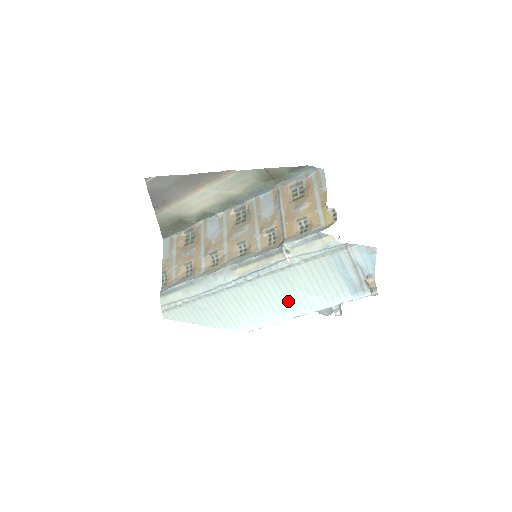
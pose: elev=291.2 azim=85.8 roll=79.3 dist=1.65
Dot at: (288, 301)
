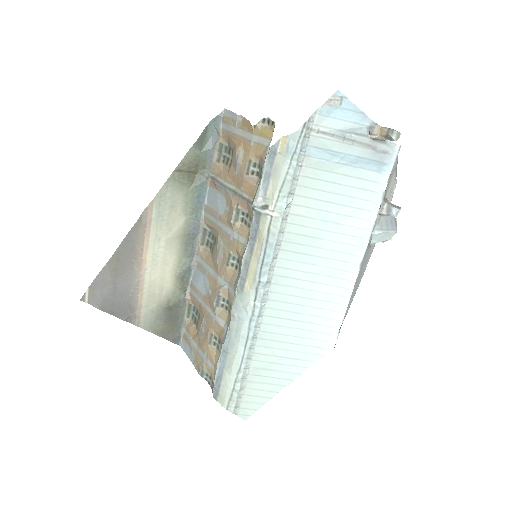
Dot at: (331, 259)
